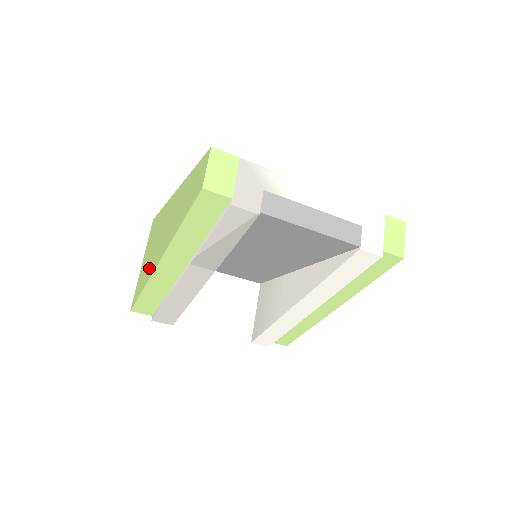
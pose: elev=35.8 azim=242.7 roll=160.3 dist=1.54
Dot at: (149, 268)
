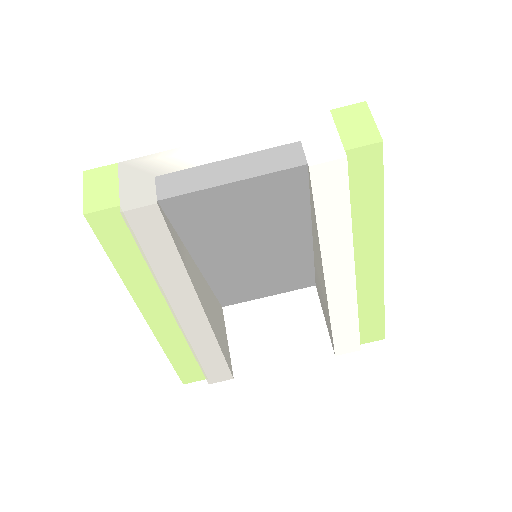
Dot at: occluded
